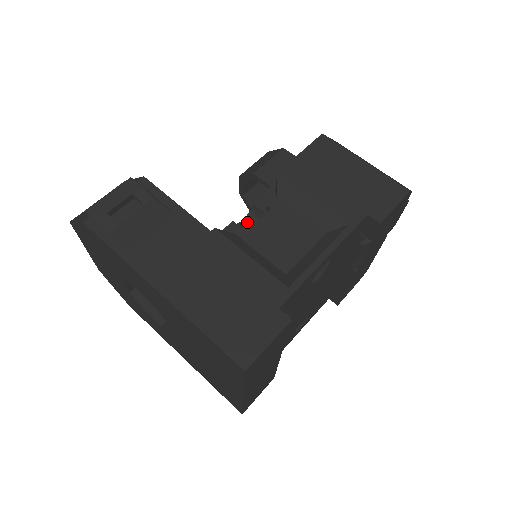
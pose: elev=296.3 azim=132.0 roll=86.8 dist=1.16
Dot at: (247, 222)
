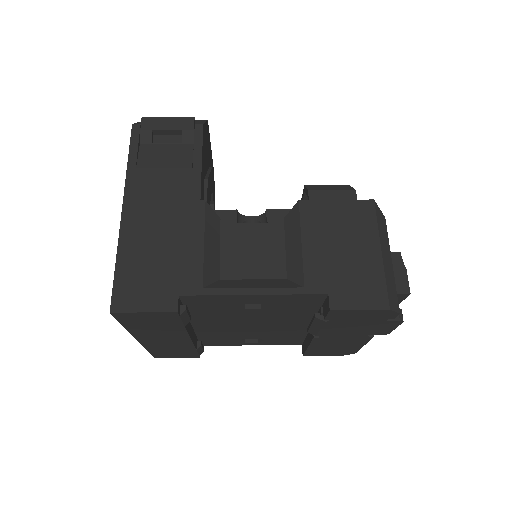
Dot at: occluded
